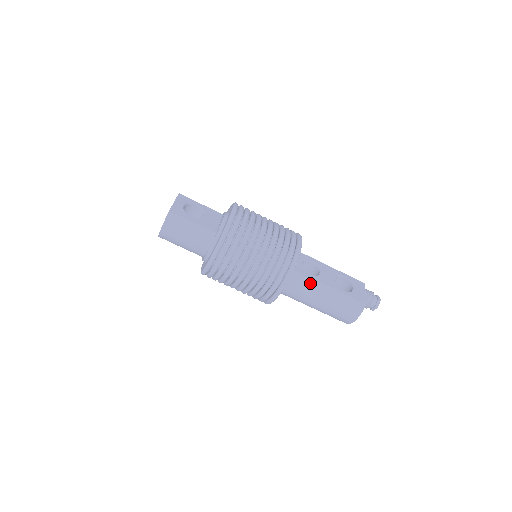
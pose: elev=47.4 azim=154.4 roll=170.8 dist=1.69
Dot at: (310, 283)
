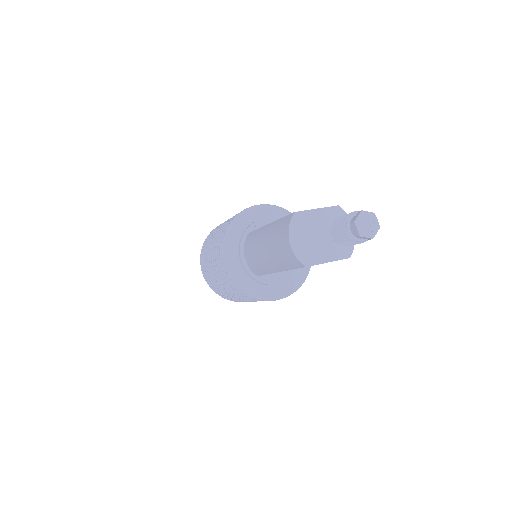
Dot at: (255, 234)
